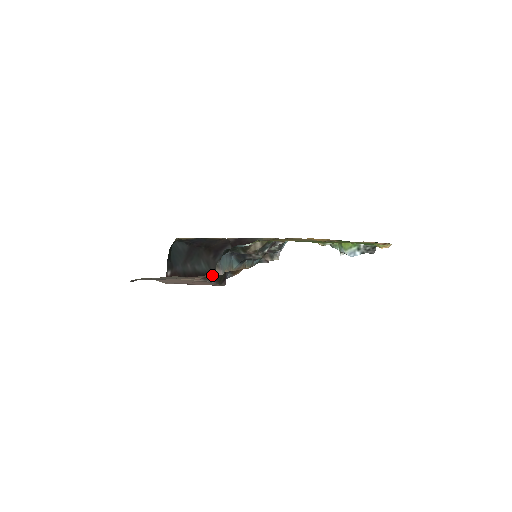
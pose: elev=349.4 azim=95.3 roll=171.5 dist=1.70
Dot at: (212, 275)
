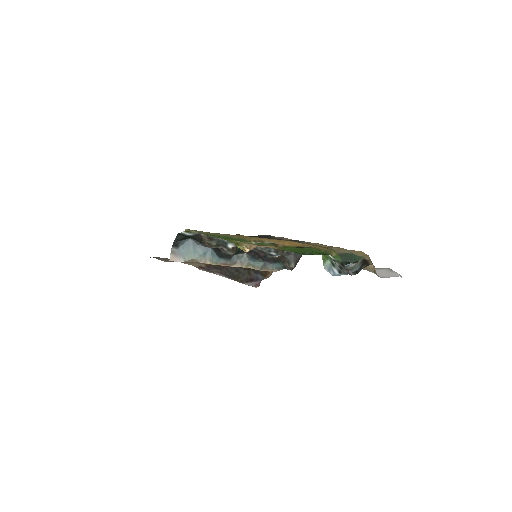
Dot at: occluded
